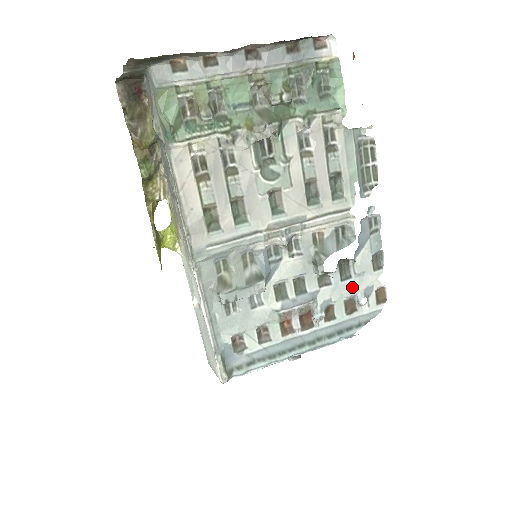
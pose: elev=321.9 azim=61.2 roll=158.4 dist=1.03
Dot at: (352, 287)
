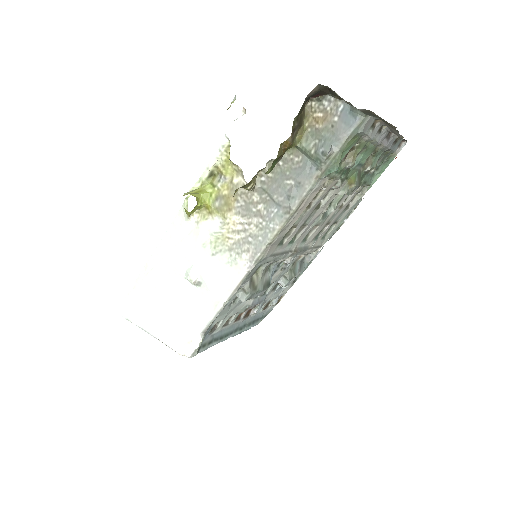
Dot at: (279, 293)
